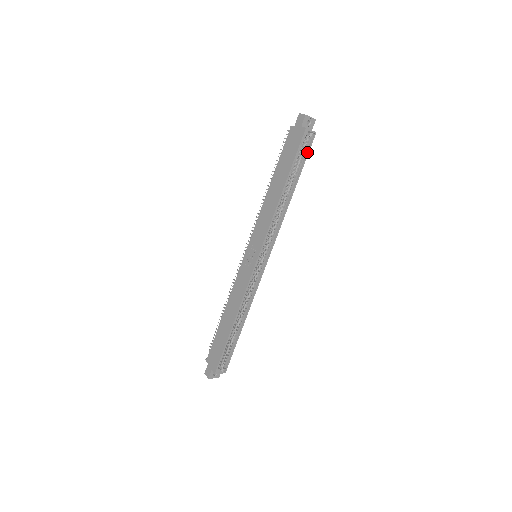
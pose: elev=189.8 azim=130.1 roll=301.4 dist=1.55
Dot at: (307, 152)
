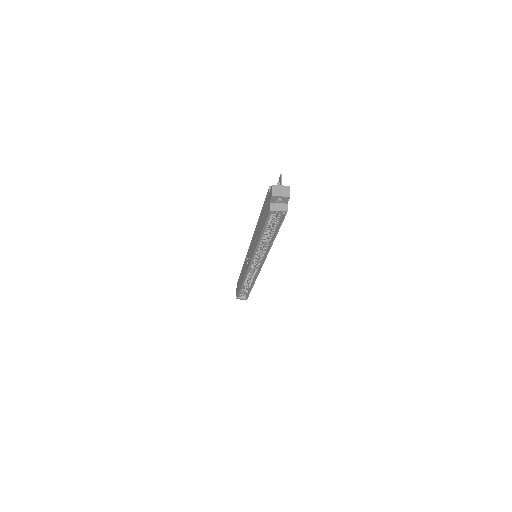
Dot at: (281, 221)
